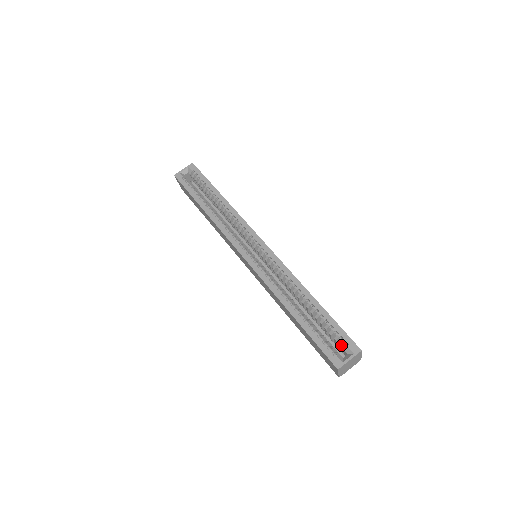
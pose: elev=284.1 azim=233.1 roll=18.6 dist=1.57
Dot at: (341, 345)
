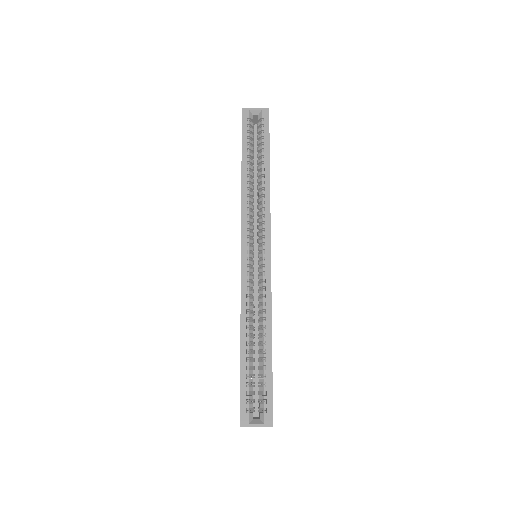
Dot at: (260, 407)
